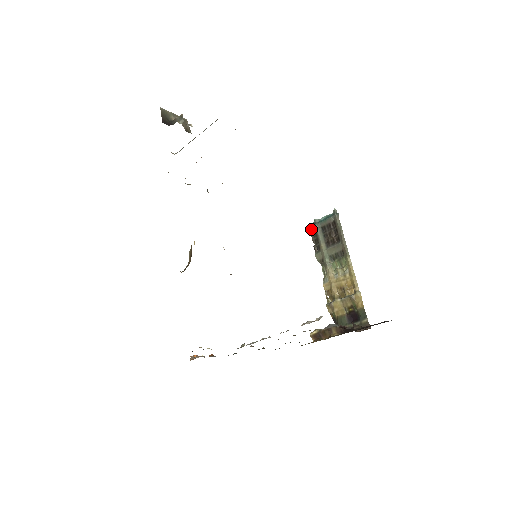
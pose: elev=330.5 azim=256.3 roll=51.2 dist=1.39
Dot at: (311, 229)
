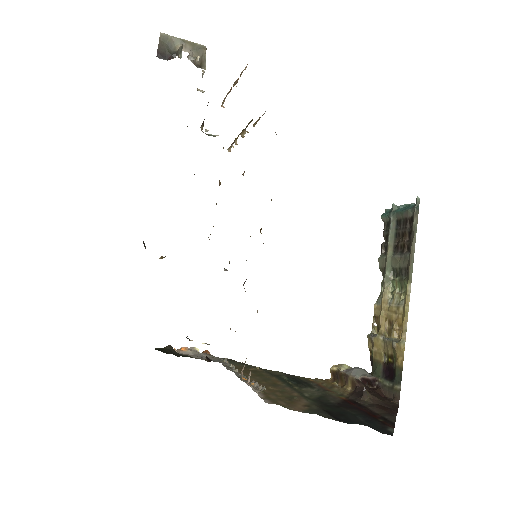
Dot at: (385, 217)
